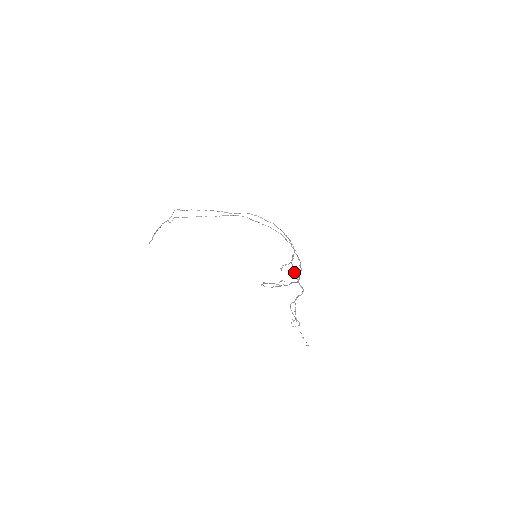
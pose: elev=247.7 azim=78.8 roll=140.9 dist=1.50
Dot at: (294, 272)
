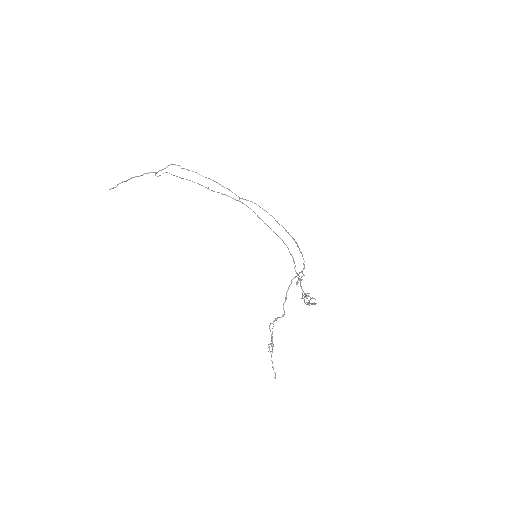
Dot at: (287, 290)
